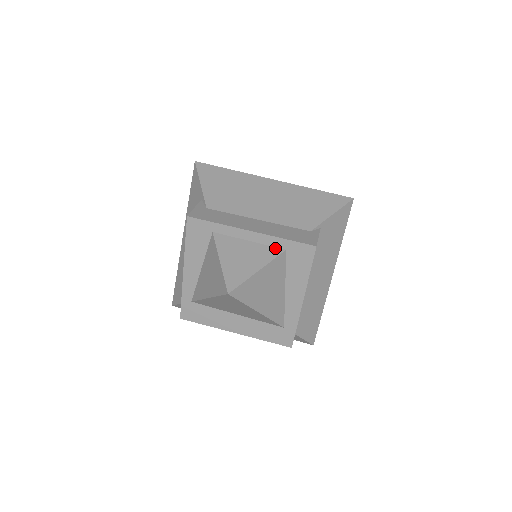
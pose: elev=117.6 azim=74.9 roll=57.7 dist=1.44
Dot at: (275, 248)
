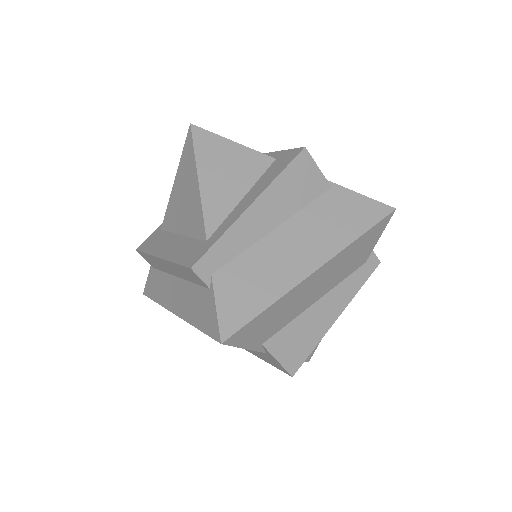
Dot at: occluded
